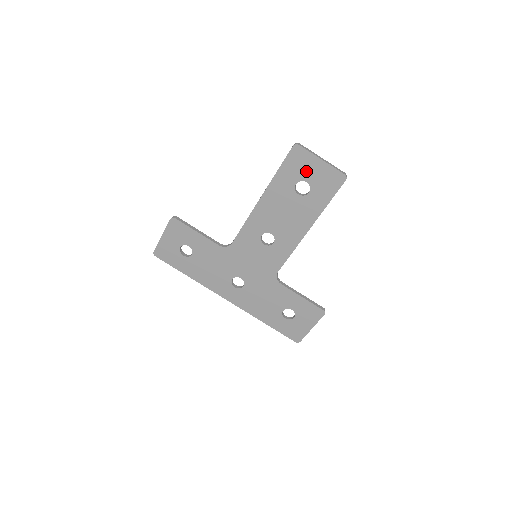
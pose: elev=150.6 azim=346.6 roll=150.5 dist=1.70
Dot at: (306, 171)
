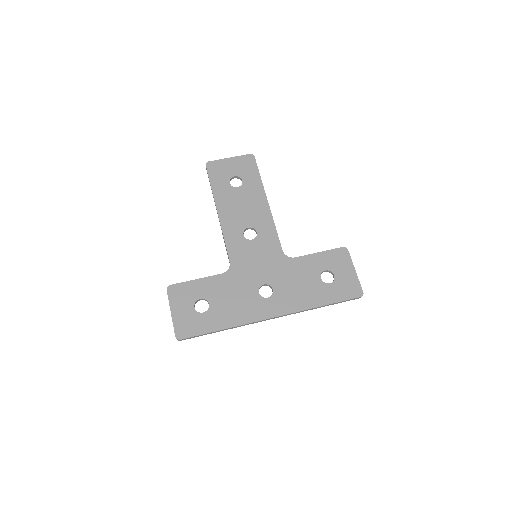
Dot at: (227, 171)
